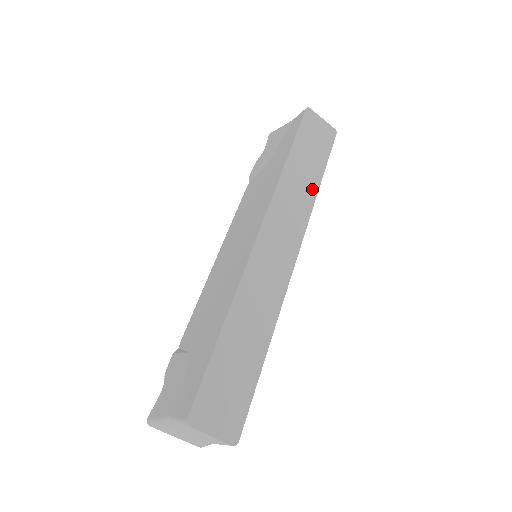
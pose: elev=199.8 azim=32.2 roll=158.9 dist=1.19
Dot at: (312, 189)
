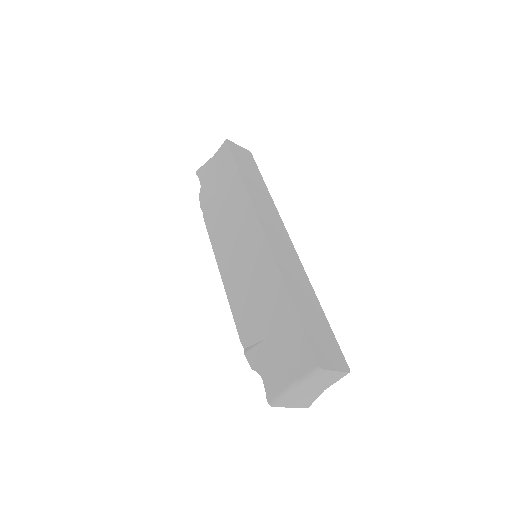
Dot at: (266, 193)
